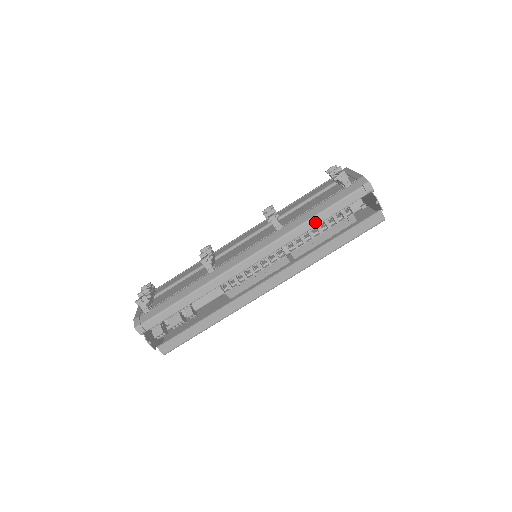
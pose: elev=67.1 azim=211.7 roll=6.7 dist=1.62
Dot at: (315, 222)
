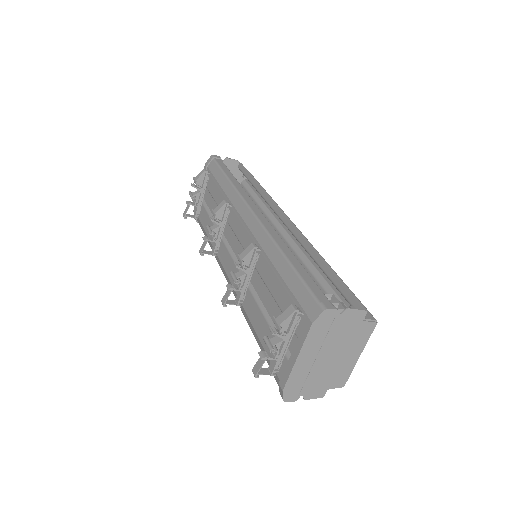
Dot at: occluded
